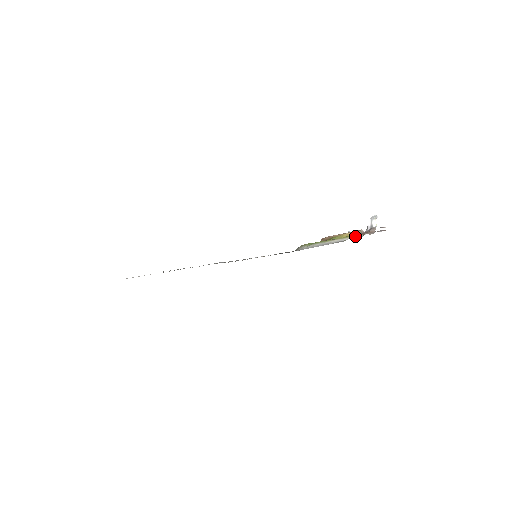
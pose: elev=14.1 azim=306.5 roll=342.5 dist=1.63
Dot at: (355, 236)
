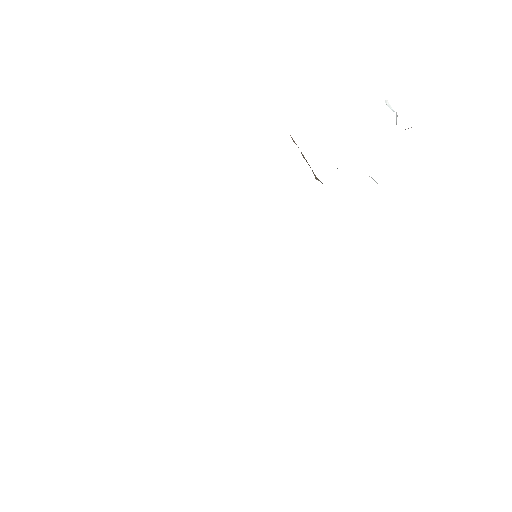
Dot at: occluded
